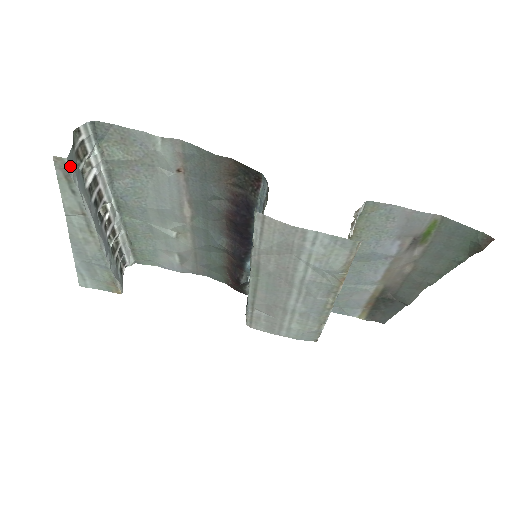
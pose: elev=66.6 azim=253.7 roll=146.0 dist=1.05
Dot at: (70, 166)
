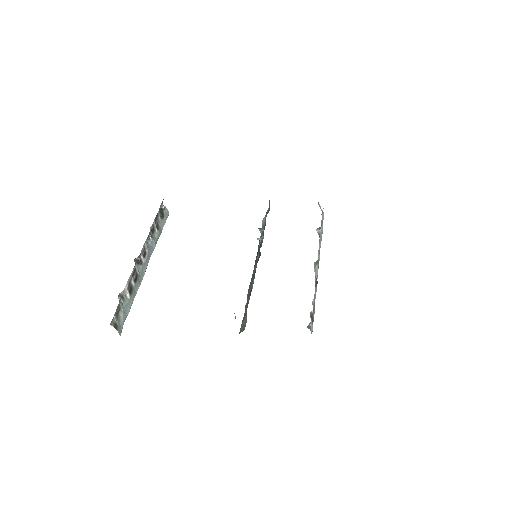
Dot at: occluded
